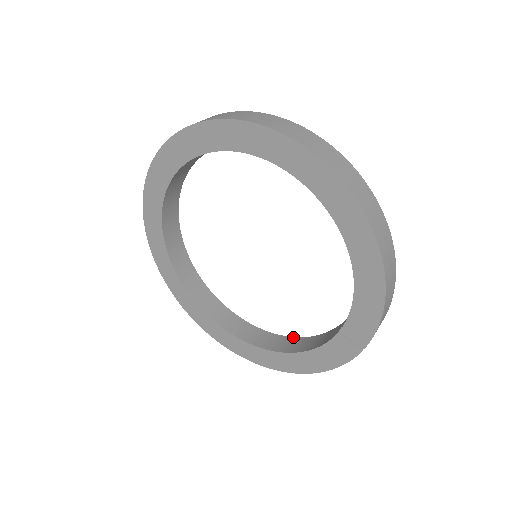
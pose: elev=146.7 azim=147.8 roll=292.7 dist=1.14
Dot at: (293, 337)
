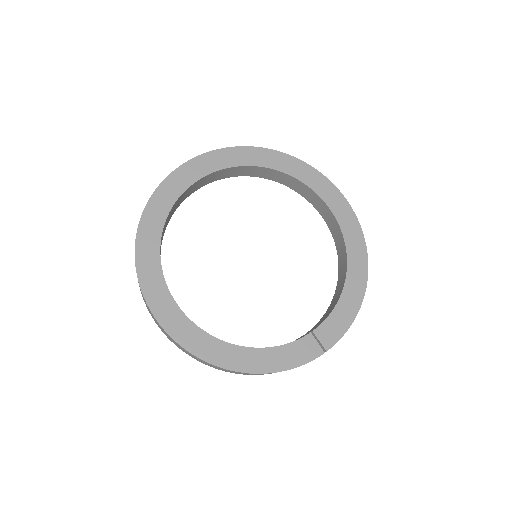
Dot at: occluded
